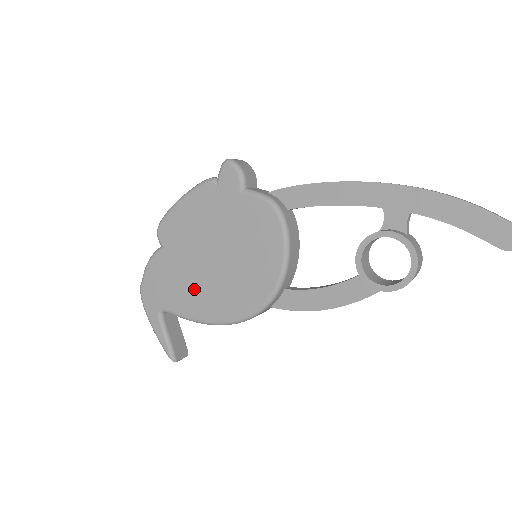
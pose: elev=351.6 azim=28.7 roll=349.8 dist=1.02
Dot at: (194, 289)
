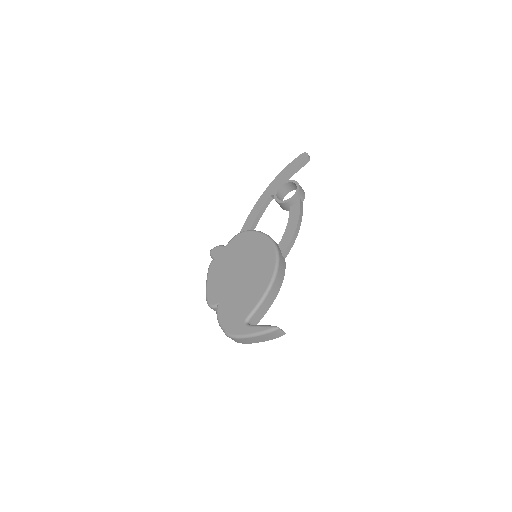
Dot at: (247, 291)
